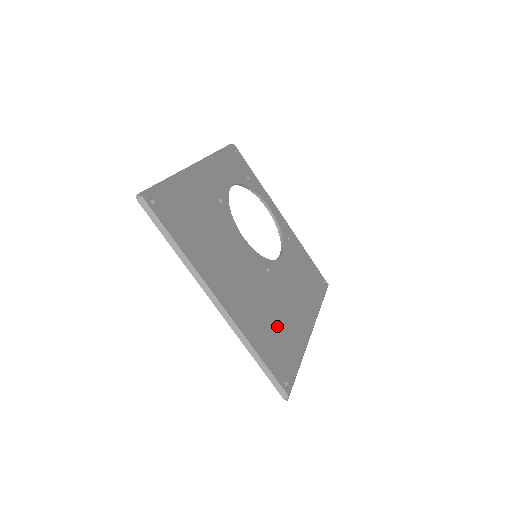
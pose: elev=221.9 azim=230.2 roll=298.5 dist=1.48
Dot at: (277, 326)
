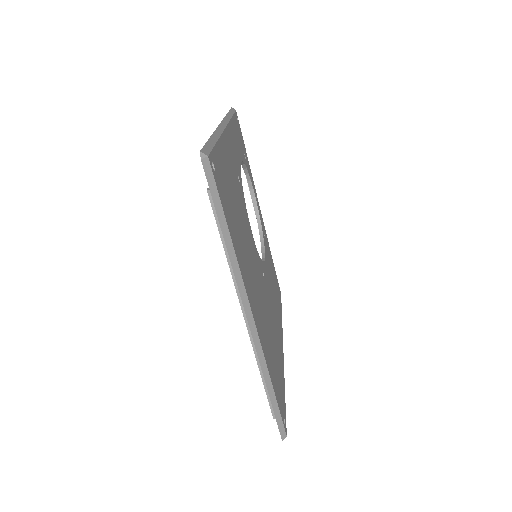
Dot at: (274, 347)
